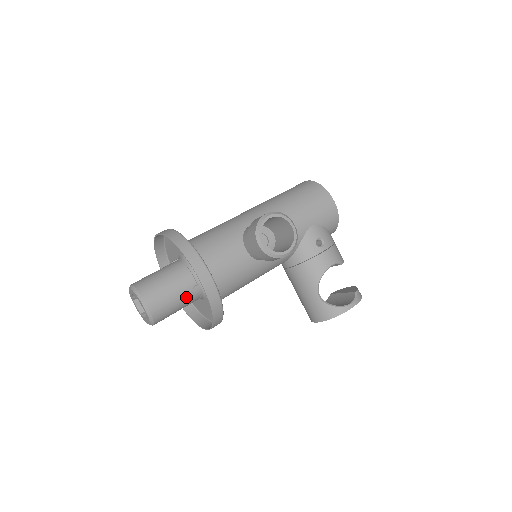
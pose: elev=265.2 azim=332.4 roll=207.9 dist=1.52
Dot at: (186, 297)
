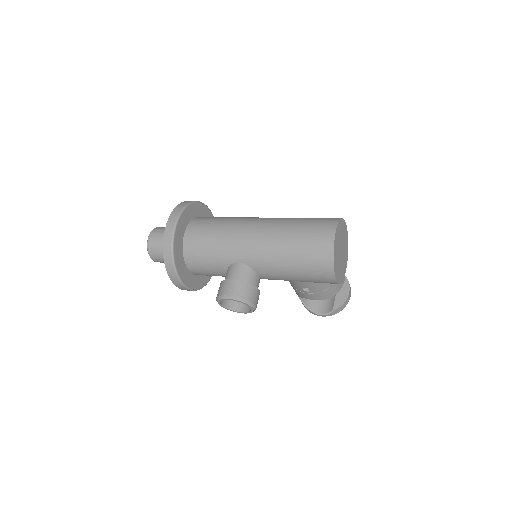
Dot at: occluded
